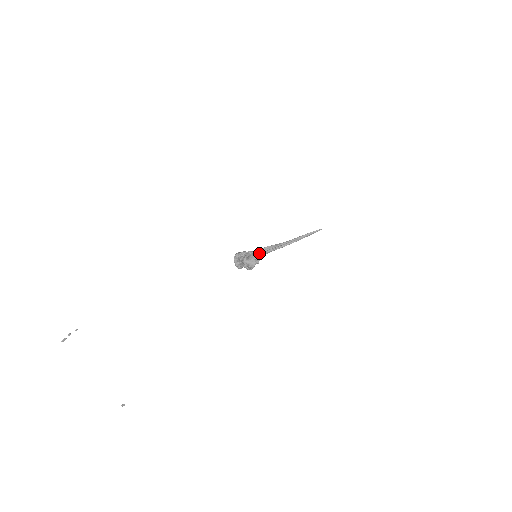
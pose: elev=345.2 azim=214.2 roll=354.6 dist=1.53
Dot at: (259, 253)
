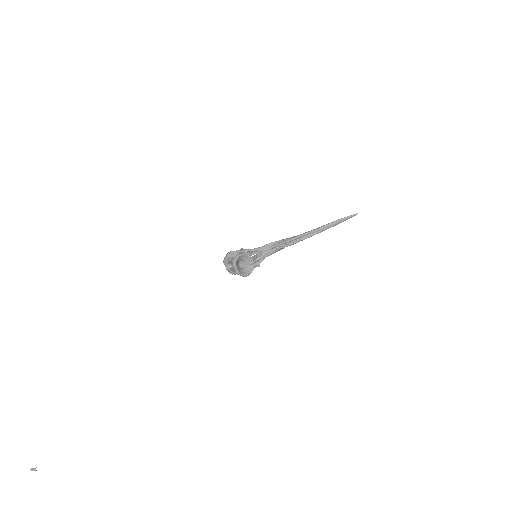
Dot at: (258, 251)
